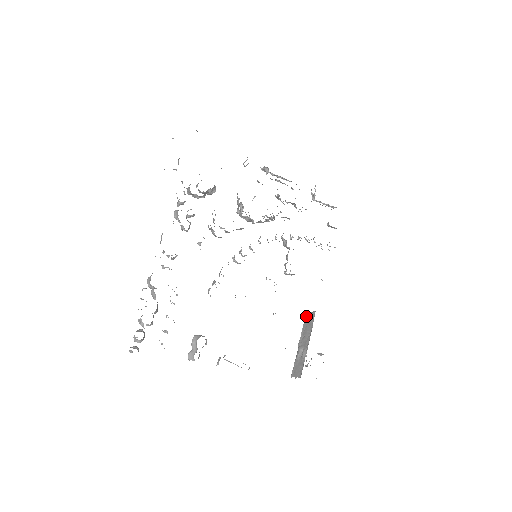
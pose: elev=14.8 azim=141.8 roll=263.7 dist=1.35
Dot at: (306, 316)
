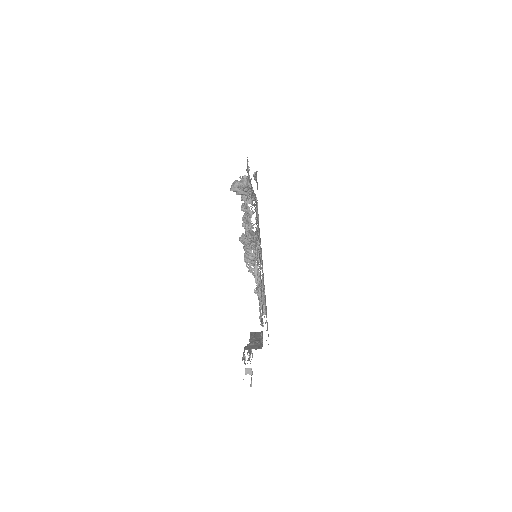
Dot at: (252, 332)
